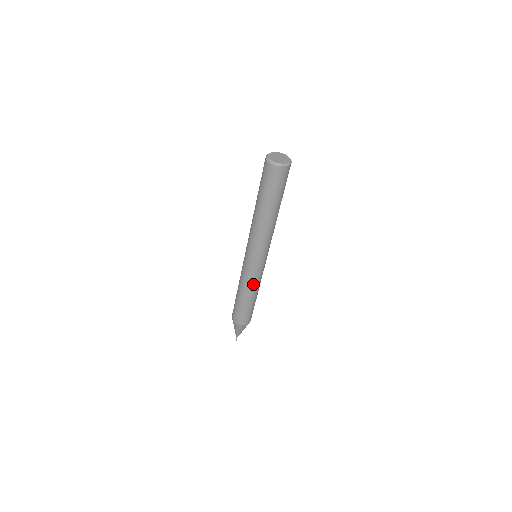
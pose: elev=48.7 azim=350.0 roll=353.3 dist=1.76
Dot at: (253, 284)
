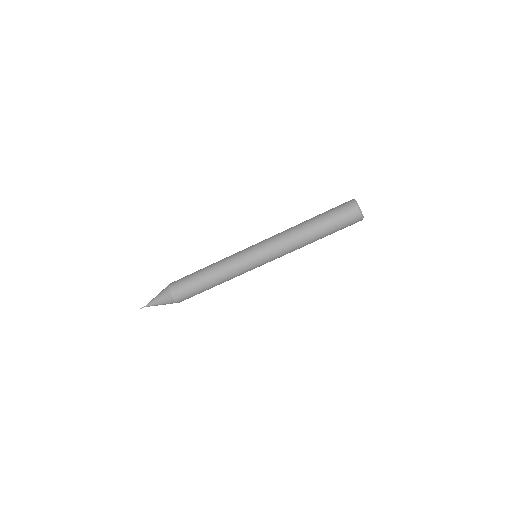
Dot at: (233, 276)
